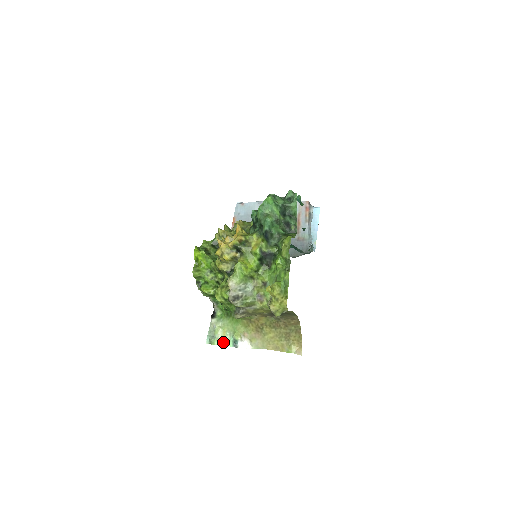
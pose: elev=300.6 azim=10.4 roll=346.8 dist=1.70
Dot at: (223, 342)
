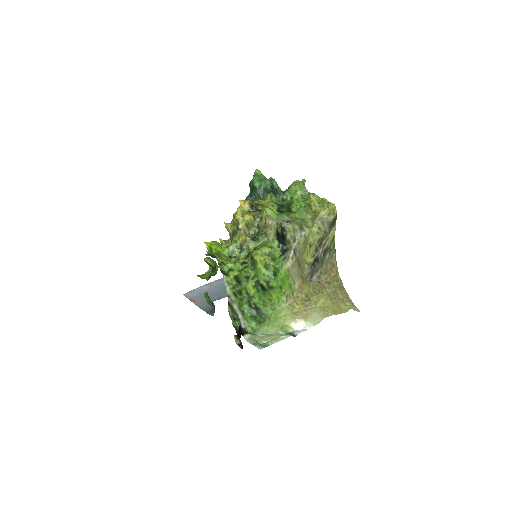
Dot at: (278, 339)
